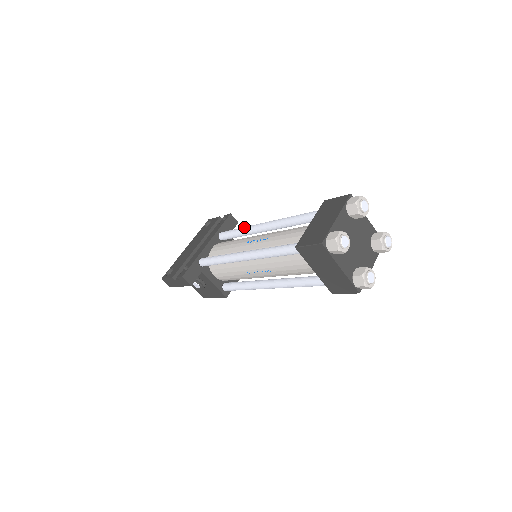
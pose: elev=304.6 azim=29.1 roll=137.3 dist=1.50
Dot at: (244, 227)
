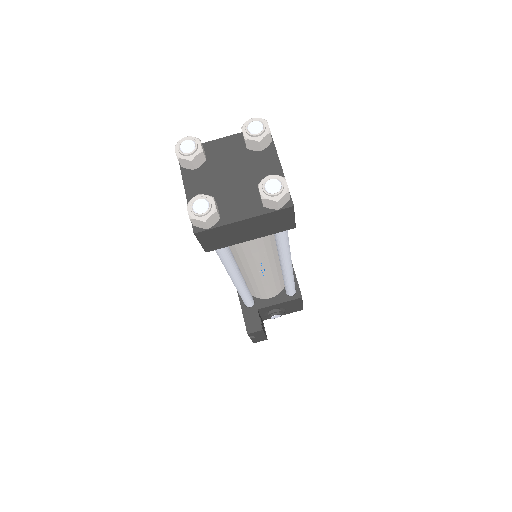
Dot at: occluded
